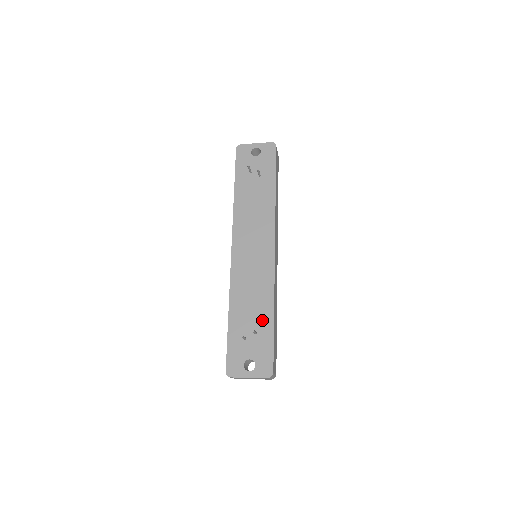
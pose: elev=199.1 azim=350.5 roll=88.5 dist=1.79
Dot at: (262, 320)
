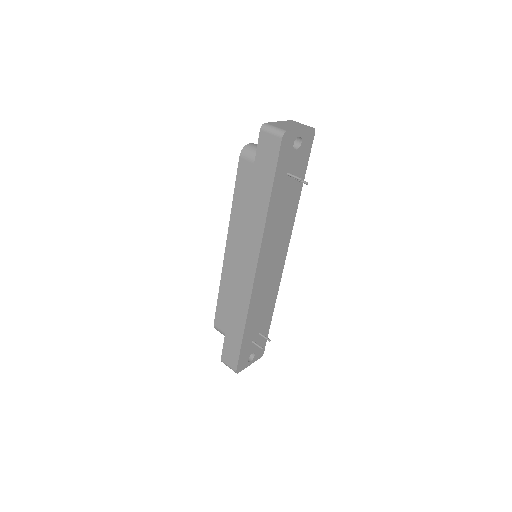
Dot at: (265, 322)
